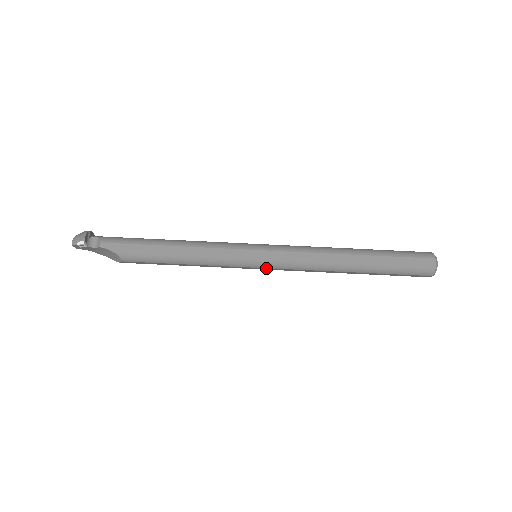
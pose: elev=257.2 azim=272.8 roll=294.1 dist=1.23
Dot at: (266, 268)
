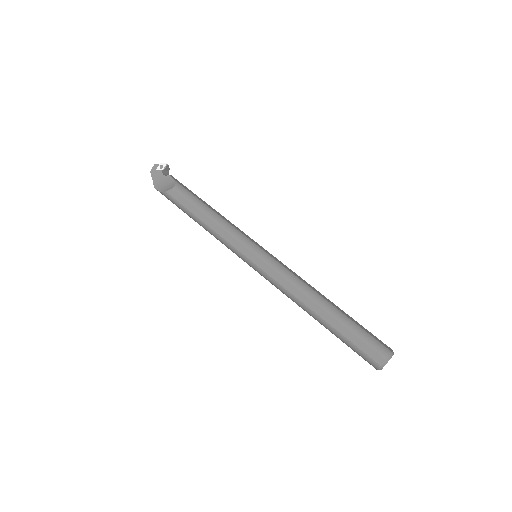
Dot at: (260, 260)
